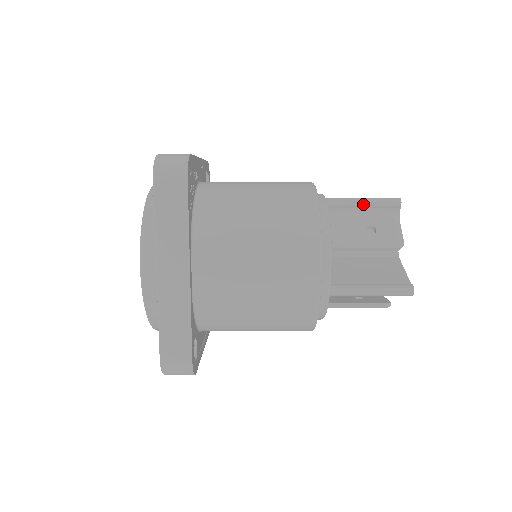
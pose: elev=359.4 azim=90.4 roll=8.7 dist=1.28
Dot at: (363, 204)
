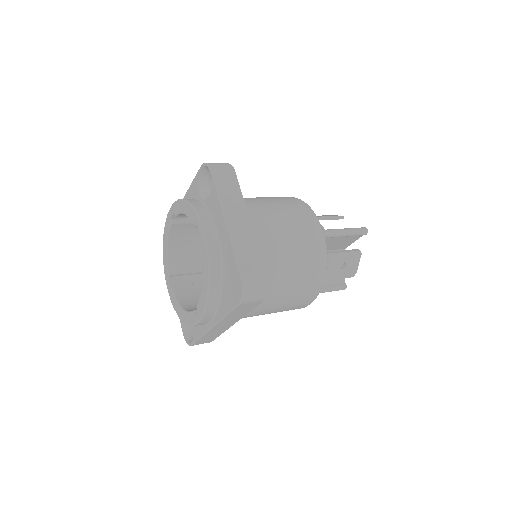
Dot at: (345, 236)
